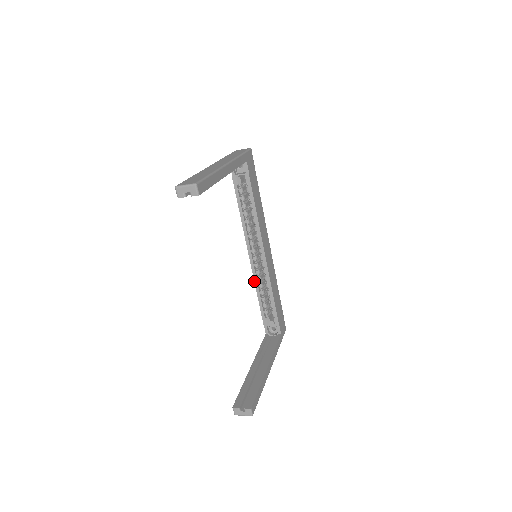
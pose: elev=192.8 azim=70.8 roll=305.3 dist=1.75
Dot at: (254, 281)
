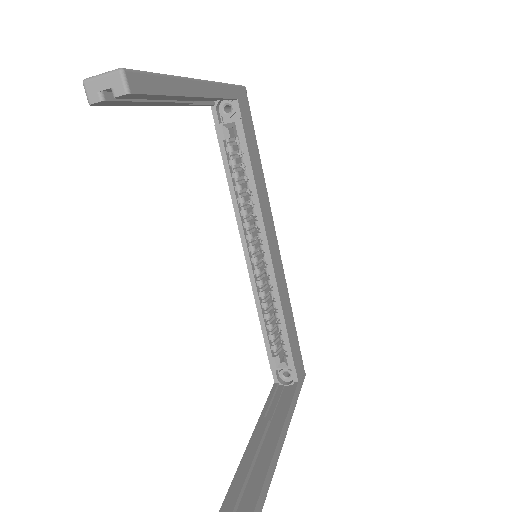
Dot at: (254, 298)
